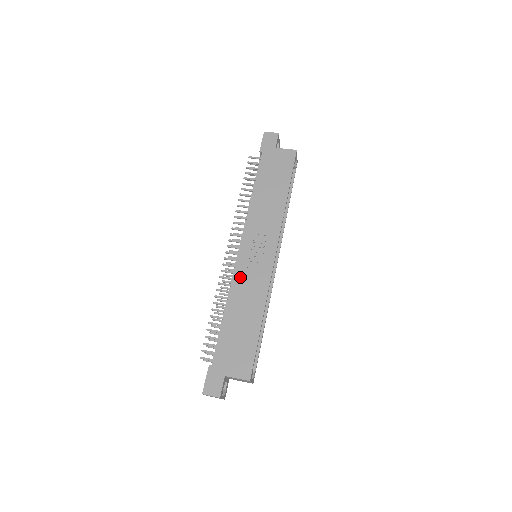
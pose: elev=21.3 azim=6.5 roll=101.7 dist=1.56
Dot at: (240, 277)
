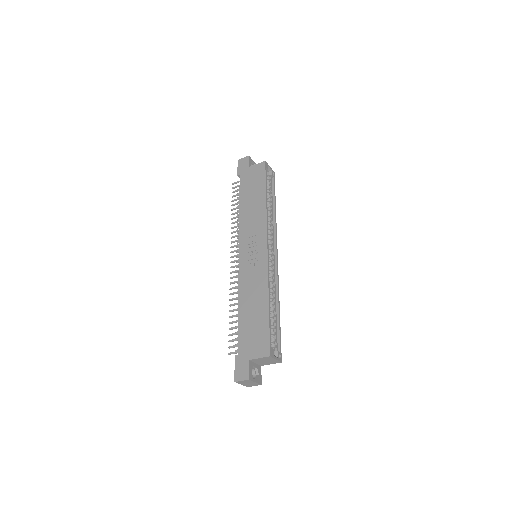
Dot at: (244, 276)
